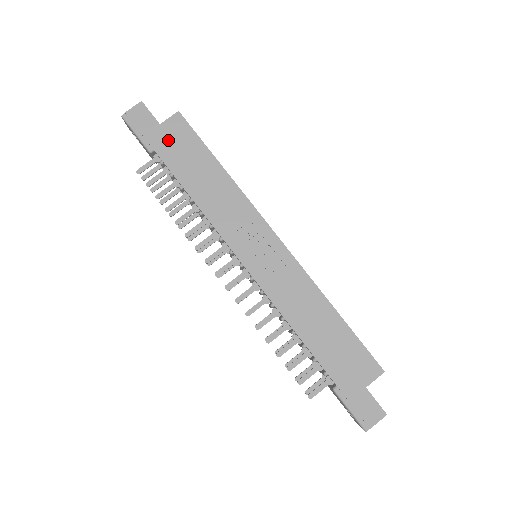
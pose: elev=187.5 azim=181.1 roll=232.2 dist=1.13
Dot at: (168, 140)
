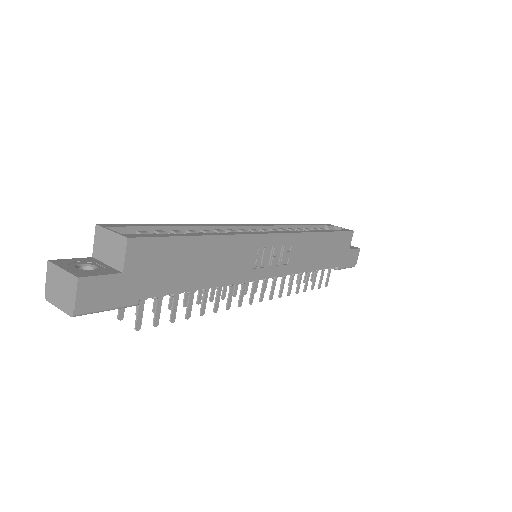
Dot at: (146, 275)
